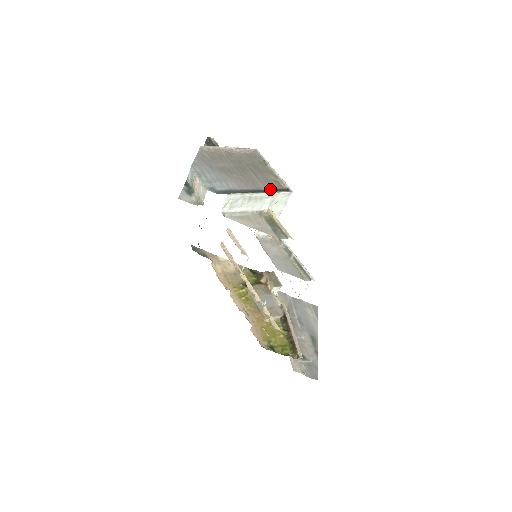
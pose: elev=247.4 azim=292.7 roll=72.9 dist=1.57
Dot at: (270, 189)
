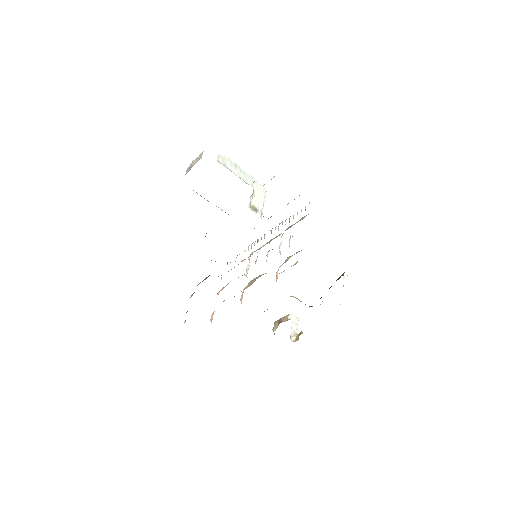
Dot at: occluded
